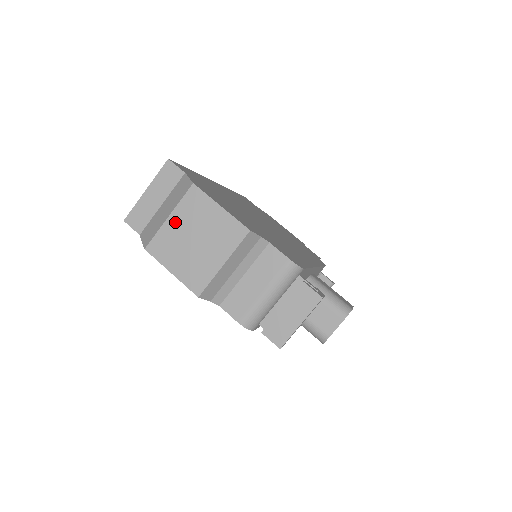
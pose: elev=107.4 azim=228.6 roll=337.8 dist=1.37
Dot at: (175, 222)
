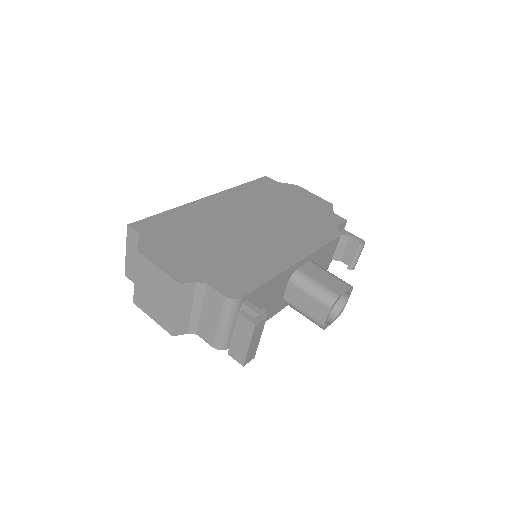
Dot at: (139, 282)
